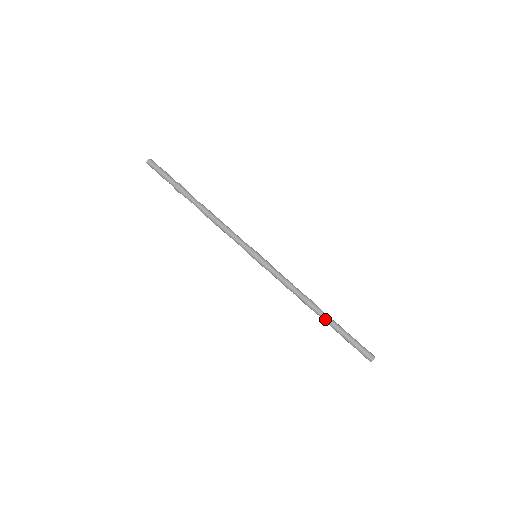
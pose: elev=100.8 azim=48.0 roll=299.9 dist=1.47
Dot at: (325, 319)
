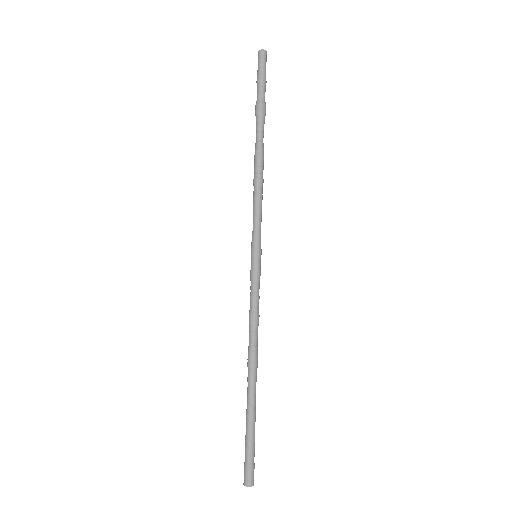
Dot at: (252, 392)
